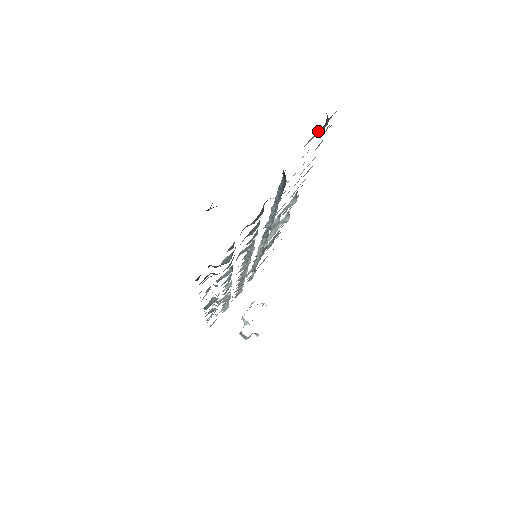
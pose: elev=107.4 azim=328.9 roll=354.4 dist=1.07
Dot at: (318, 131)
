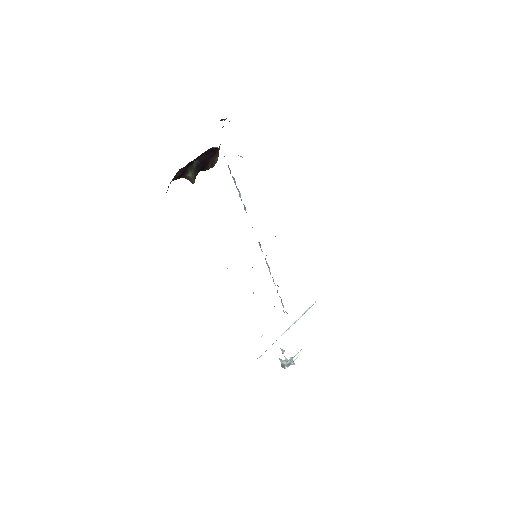
Dot at: occluded
